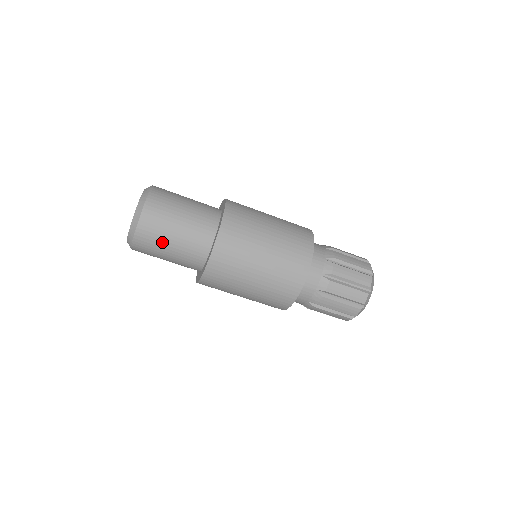
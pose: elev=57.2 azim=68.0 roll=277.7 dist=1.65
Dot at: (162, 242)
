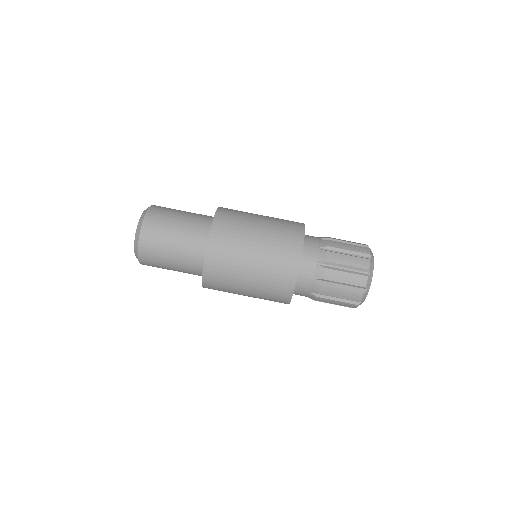
Dot at: (169, 221)
